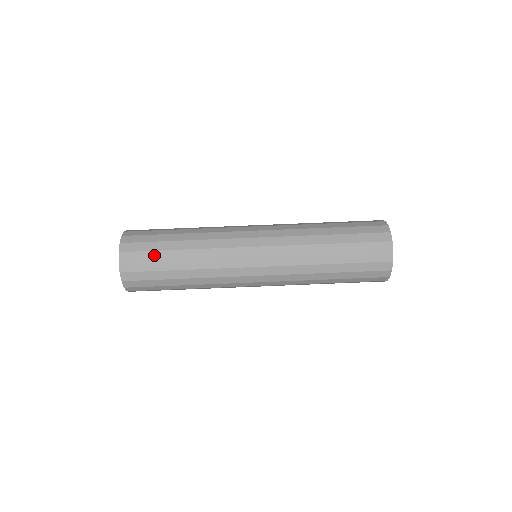
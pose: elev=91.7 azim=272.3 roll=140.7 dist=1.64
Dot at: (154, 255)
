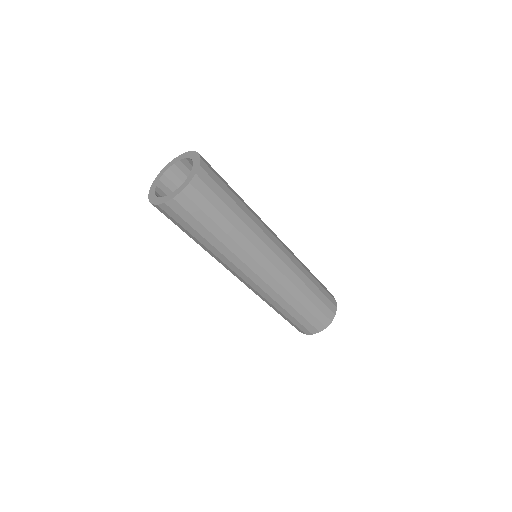
Dot at: (181, 227)
